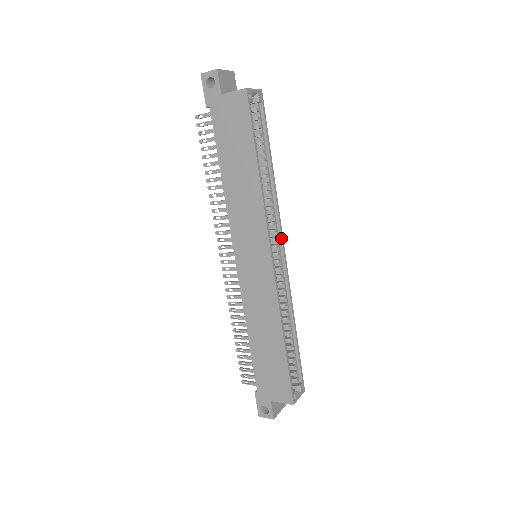
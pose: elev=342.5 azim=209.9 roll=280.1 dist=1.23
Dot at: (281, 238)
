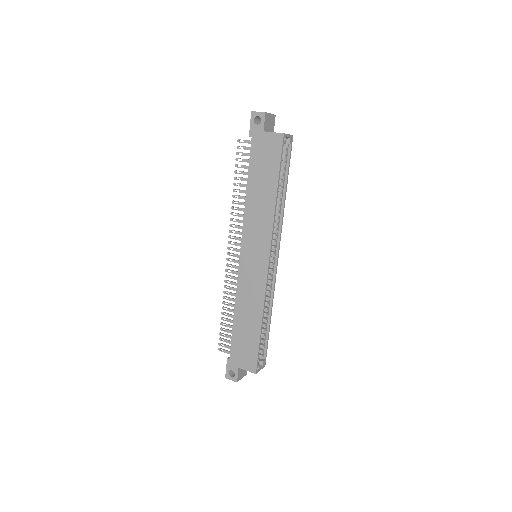
Dot at: (278, 247)
